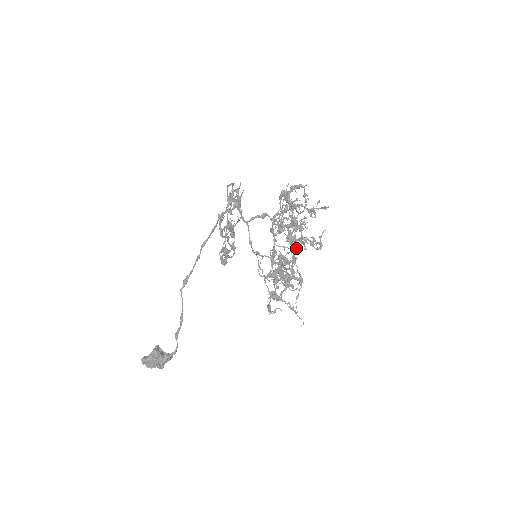
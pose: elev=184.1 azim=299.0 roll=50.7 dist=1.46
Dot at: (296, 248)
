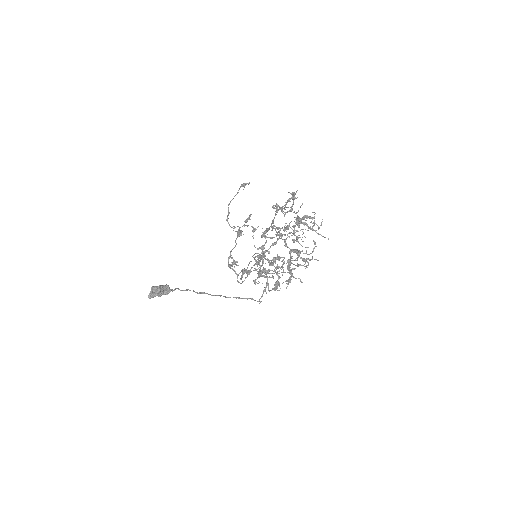
Dot at: (286, 229)
